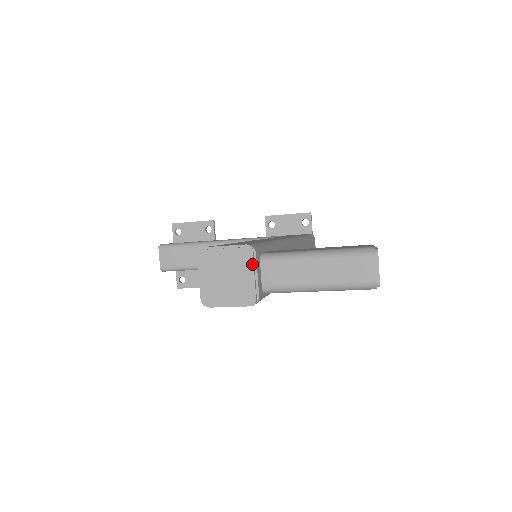
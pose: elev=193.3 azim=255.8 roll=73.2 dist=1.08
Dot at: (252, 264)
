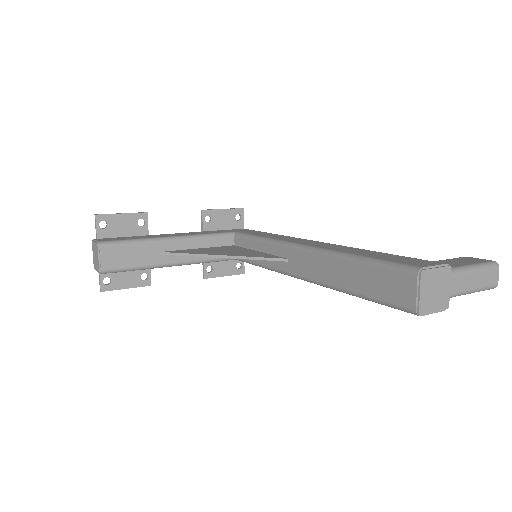
Dot at: (450, 279)
